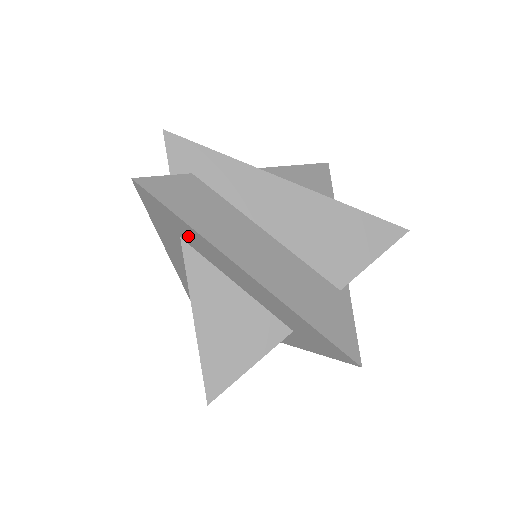
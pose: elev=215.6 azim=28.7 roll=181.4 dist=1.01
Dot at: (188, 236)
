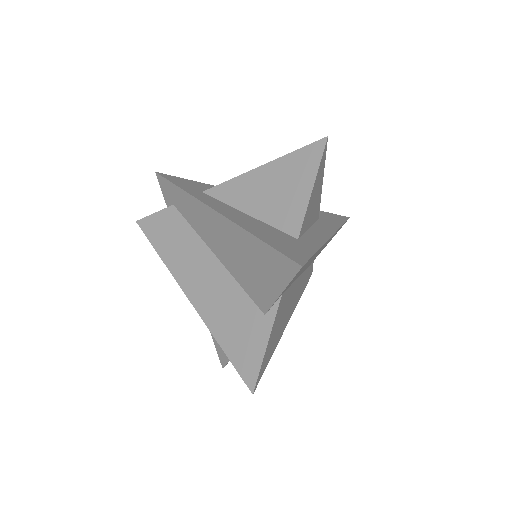
Dot at: occluded
